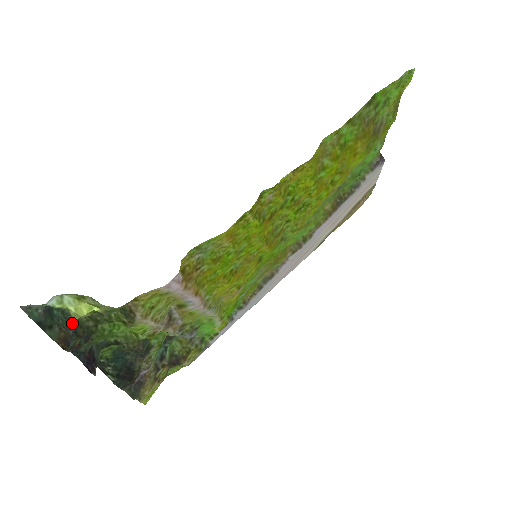
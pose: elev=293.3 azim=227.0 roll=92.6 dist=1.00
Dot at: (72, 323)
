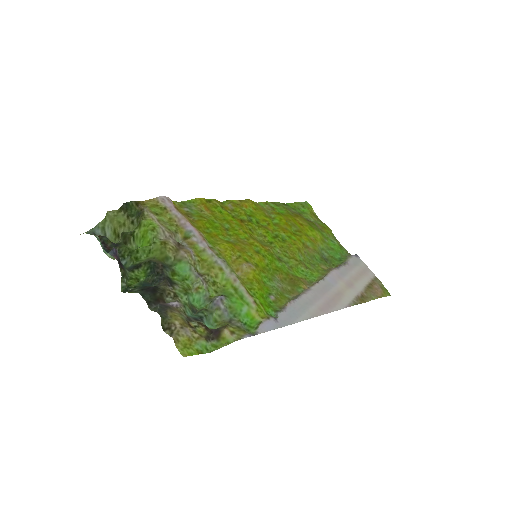
Dot at: occluded
